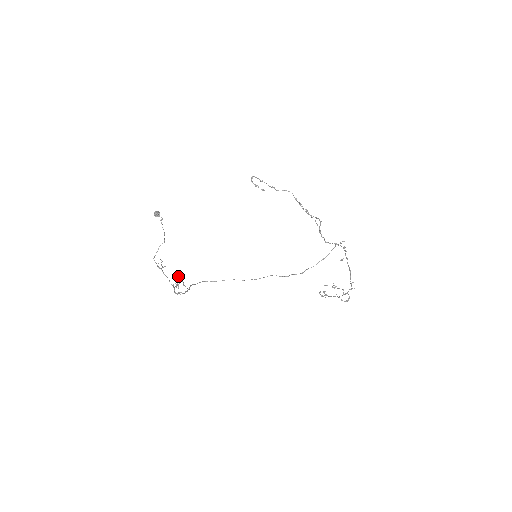
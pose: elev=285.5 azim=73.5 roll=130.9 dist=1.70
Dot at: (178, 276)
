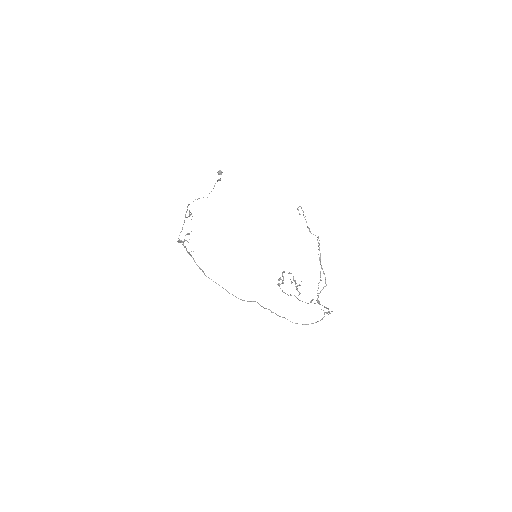
Dot at: occluded
